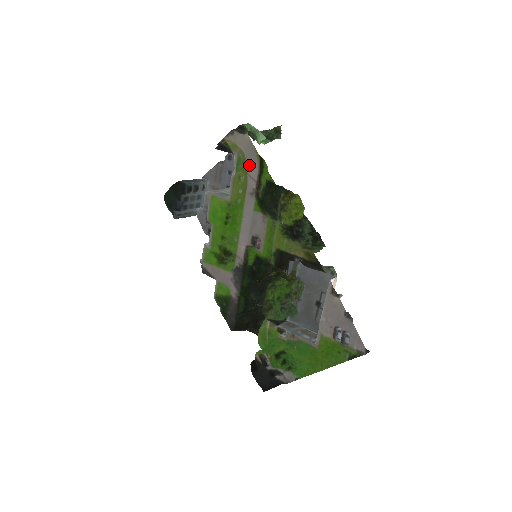
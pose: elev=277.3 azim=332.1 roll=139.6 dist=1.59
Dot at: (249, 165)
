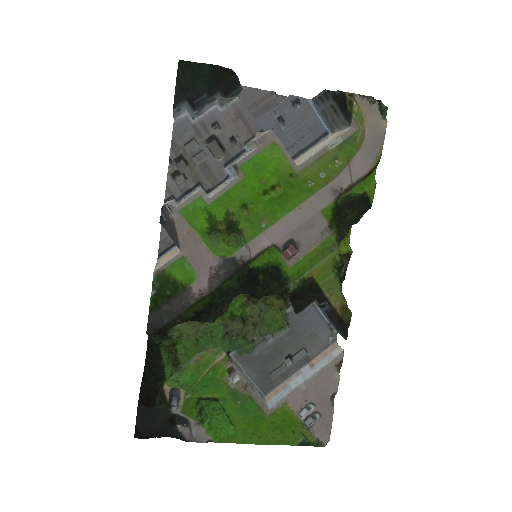
Dot at: (360, 157)
